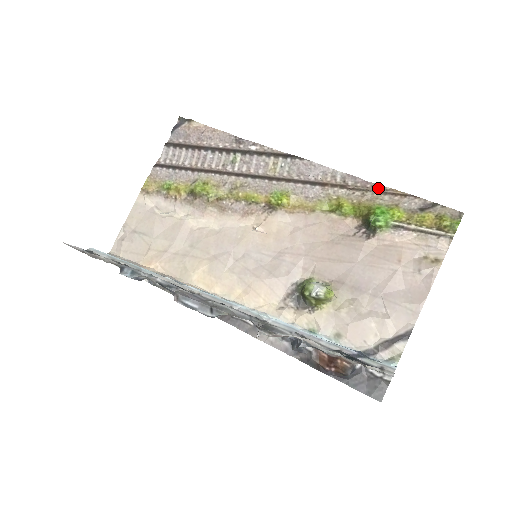
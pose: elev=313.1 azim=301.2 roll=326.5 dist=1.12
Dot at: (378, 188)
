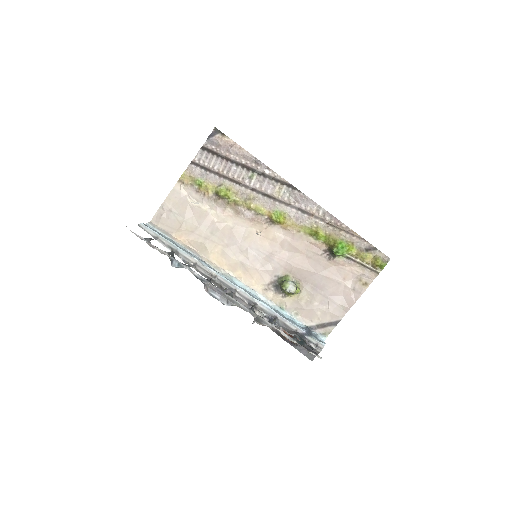
Dot at: (344, 227)
